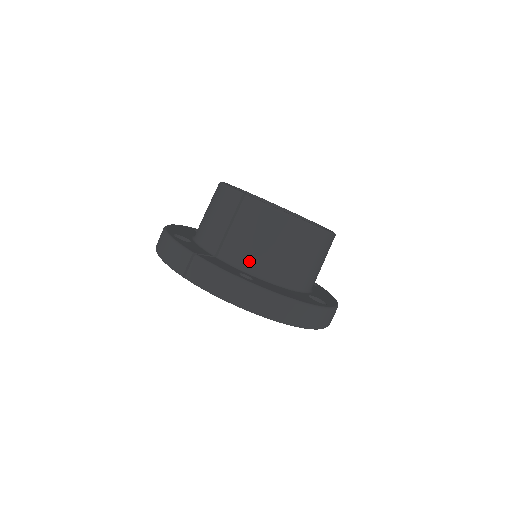
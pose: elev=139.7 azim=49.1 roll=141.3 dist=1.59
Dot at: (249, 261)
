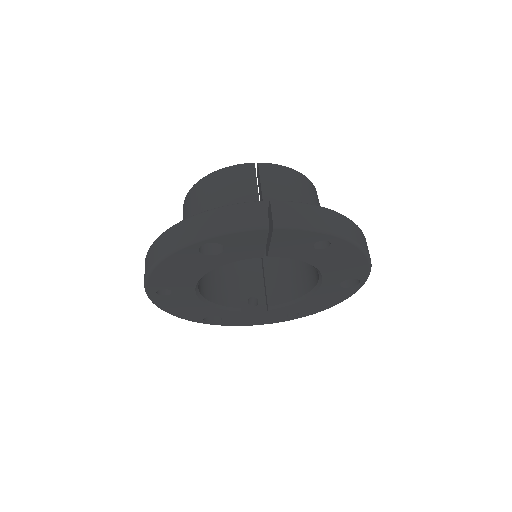
Dot at: occluded
